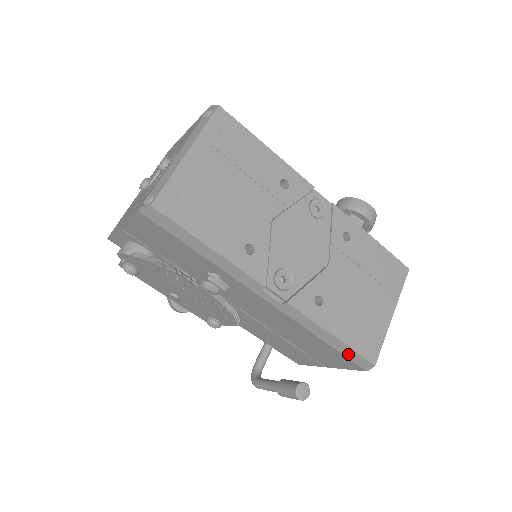
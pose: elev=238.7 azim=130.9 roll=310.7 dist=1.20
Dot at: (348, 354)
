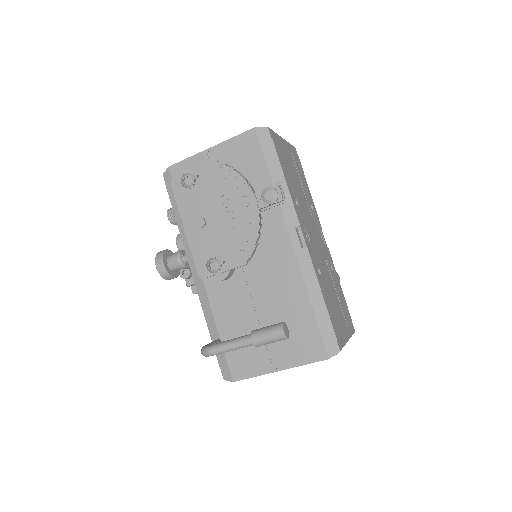
Dot at: (324, 328)
